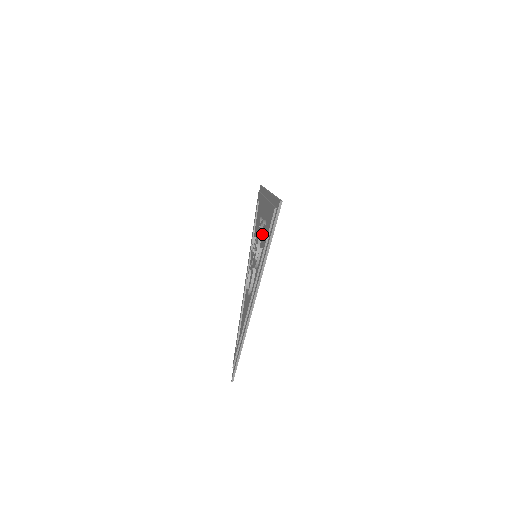
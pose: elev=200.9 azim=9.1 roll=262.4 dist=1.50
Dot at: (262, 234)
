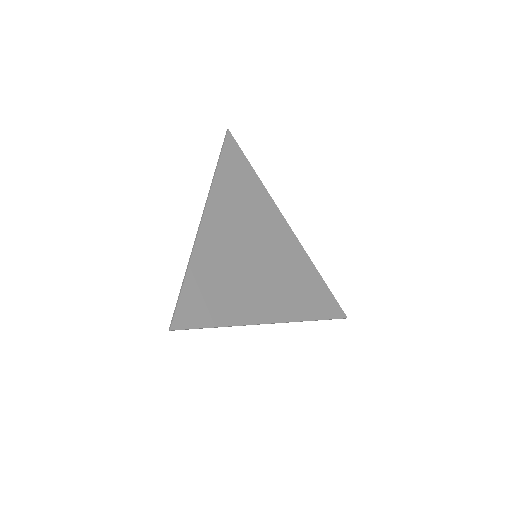
Dot at: (228, 267)
